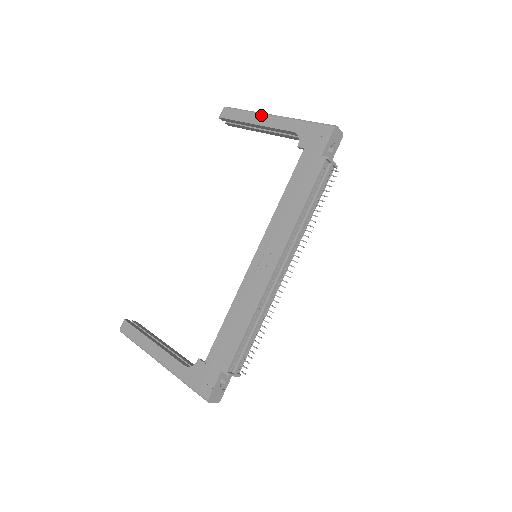
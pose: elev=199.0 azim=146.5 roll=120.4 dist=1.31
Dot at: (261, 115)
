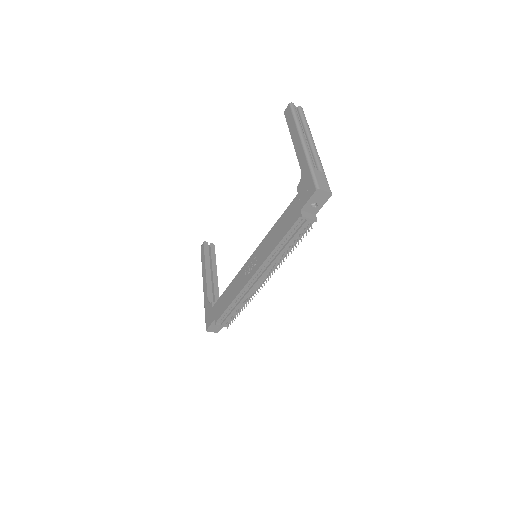
Dot at: (297, 134)
